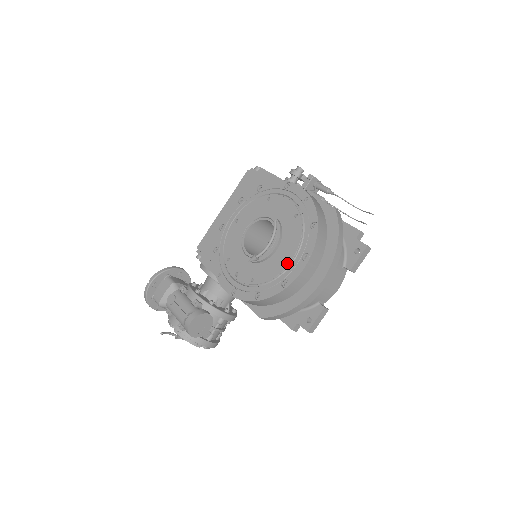
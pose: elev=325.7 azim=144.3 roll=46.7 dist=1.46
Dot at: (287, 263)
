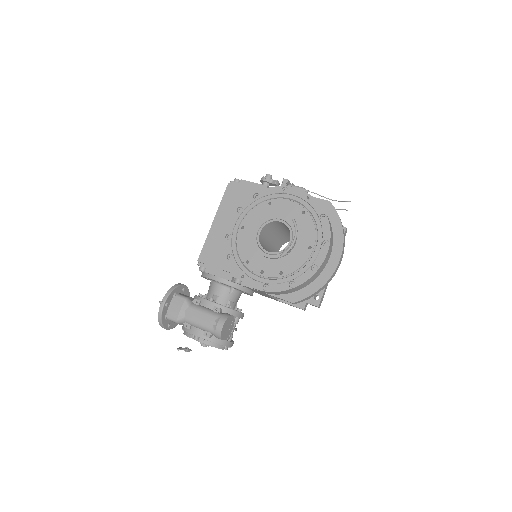
Dot at: (310, 251)
